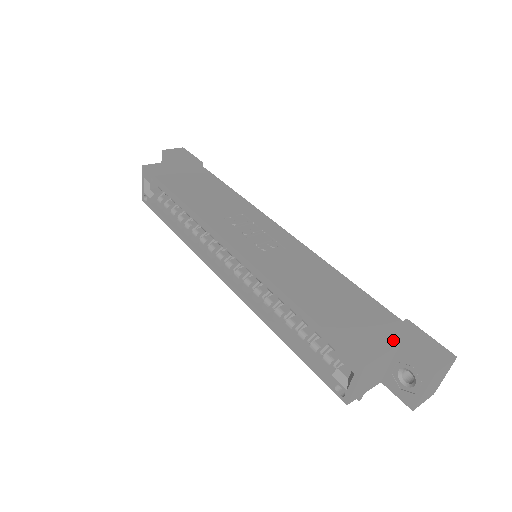
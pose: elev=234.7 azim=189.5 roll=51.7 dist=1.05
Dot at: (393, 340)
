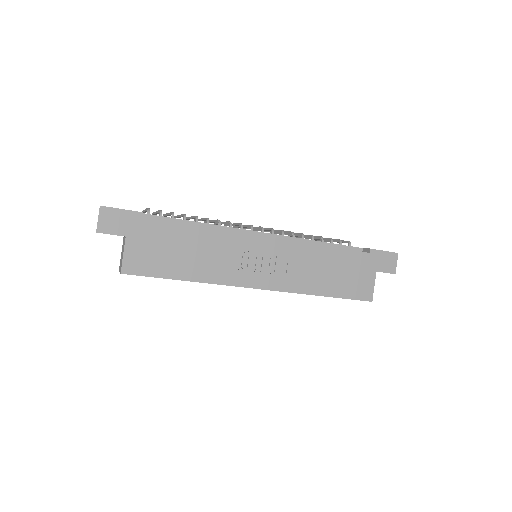
Dot at: (373, 272)
